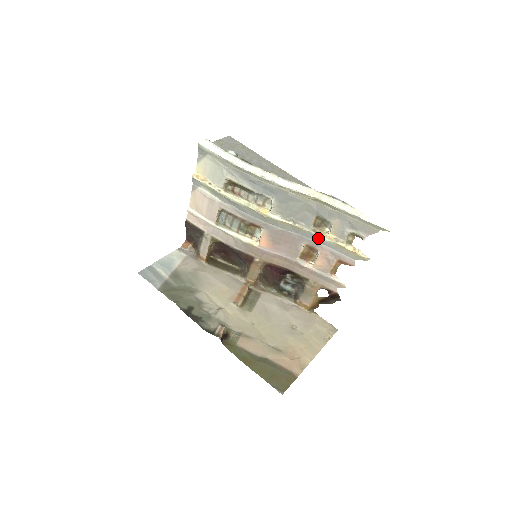
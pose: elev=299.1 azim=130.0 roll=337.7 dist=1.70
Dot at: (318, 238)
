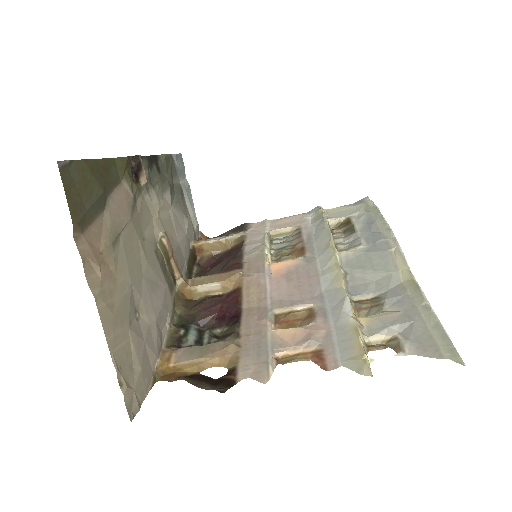
Dot at: (343, 307)
